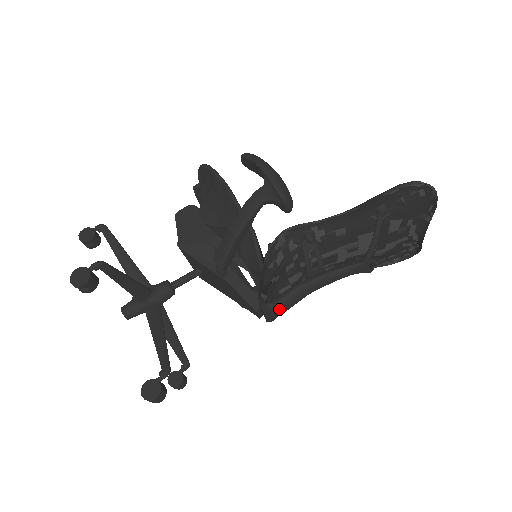
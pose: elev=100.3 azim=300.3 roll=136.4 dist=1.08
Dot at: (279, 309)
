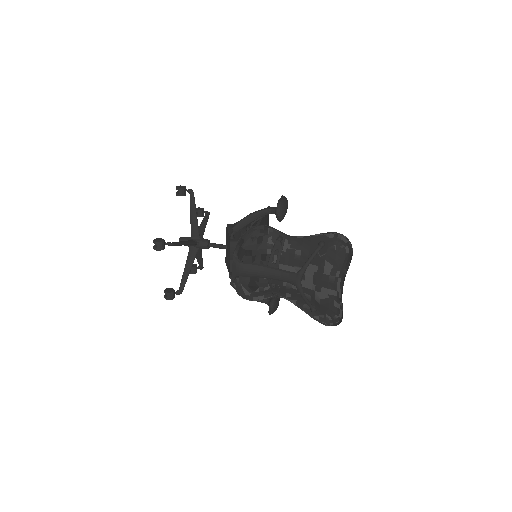
Dot at: (241, 266)
